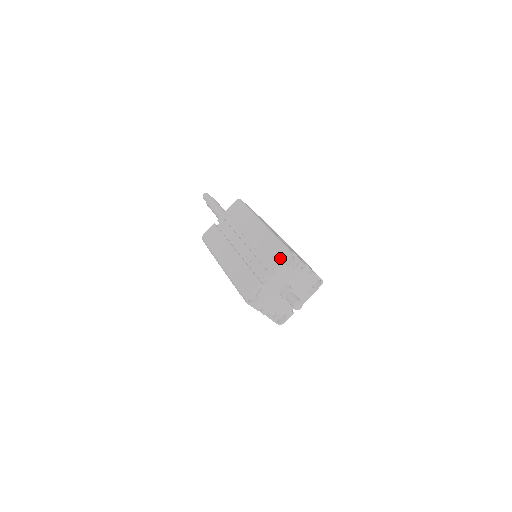
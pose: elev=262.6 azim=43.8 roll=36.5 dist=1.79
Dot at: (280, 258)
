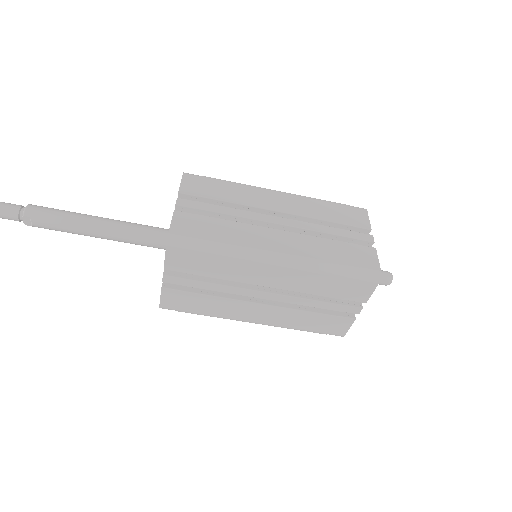
Dot at: (367, 290)
